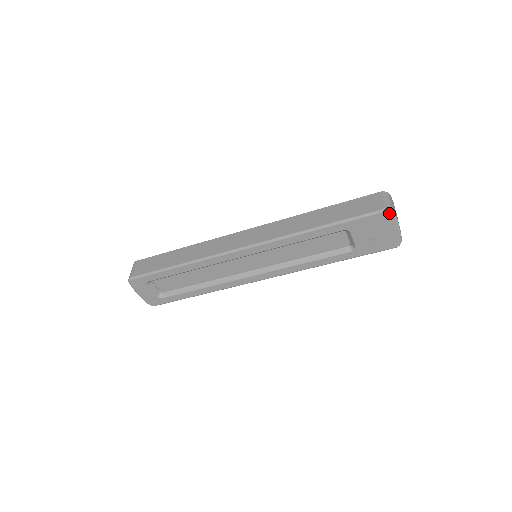
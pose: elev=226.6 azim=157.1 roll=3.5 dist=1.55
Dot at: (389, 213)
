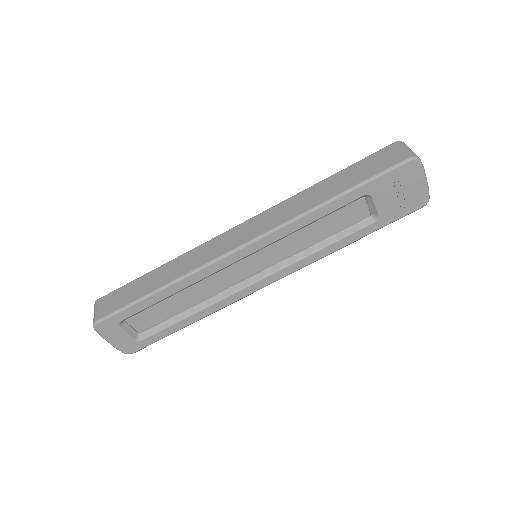
Dot at: (415, 162)
